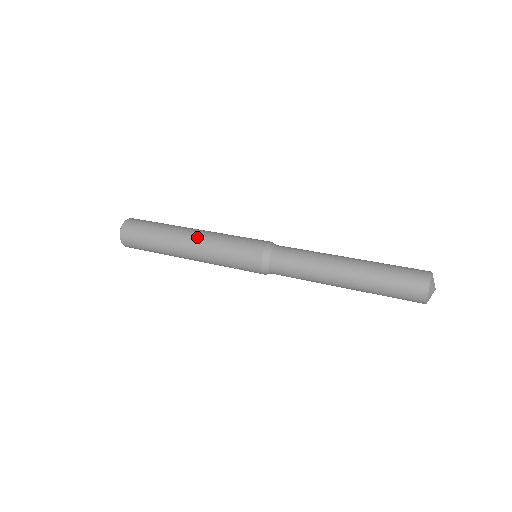
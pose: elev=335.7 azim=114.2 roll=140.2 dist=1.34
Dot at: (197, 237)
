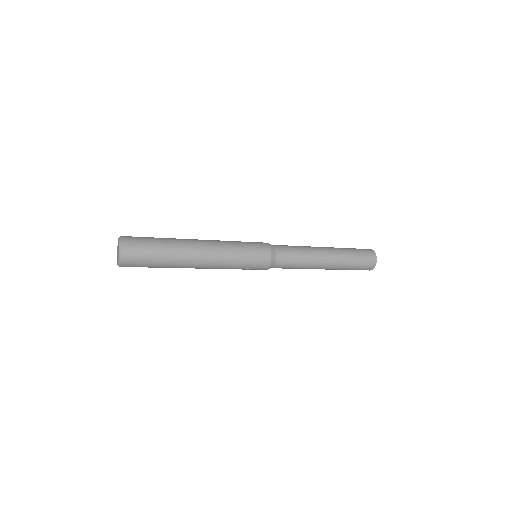
Dot at: (209, 244)
